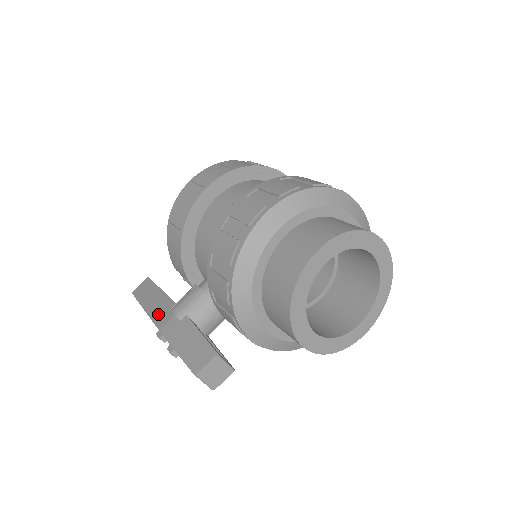
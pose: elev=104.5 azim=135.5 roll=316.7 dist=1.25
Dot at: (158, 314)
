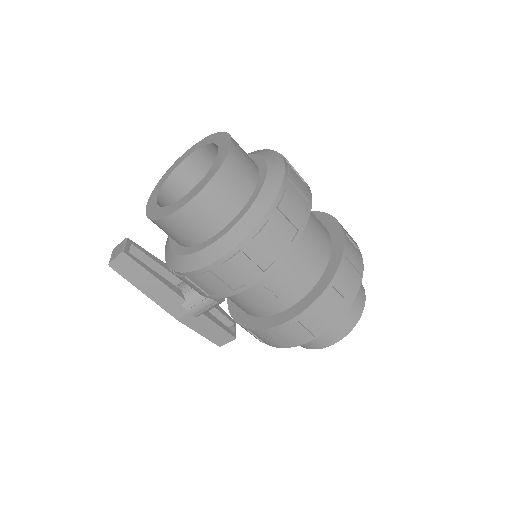
Dot at: (168, 305)
